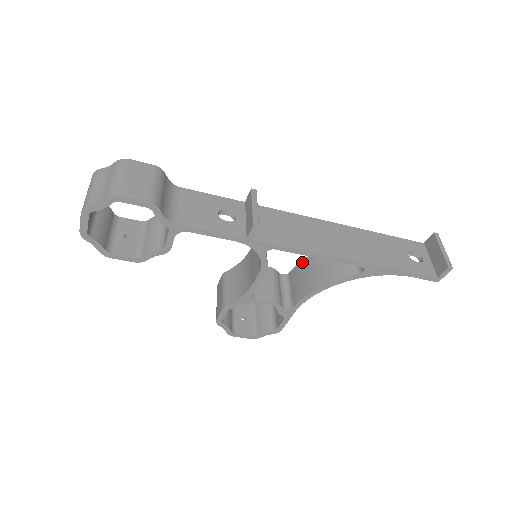
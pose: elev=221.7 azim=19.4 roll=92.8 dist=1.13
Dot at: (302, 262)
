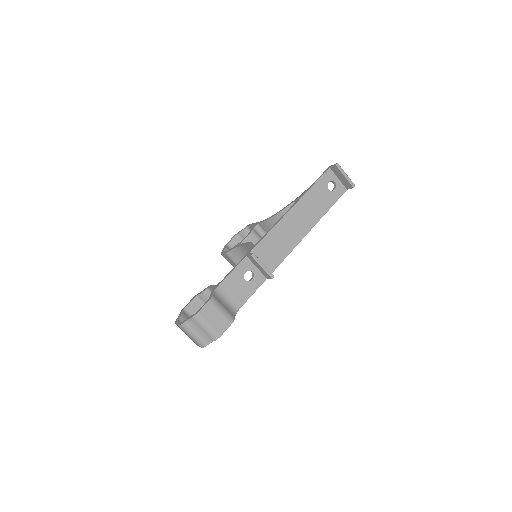
Dot at: (268, 222)
